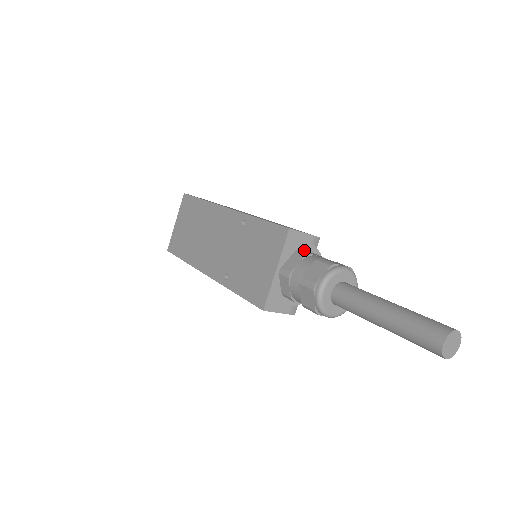
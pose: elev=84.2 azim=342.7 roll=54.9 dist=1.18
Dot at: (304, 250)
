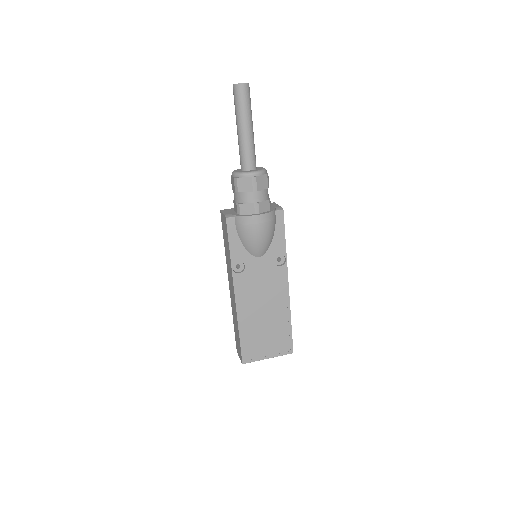
Dot at: occluded
